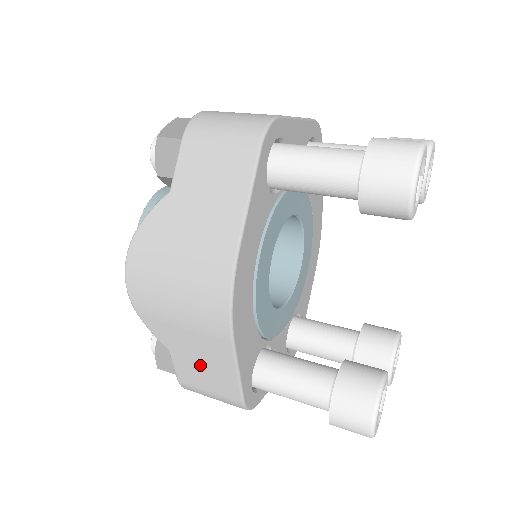
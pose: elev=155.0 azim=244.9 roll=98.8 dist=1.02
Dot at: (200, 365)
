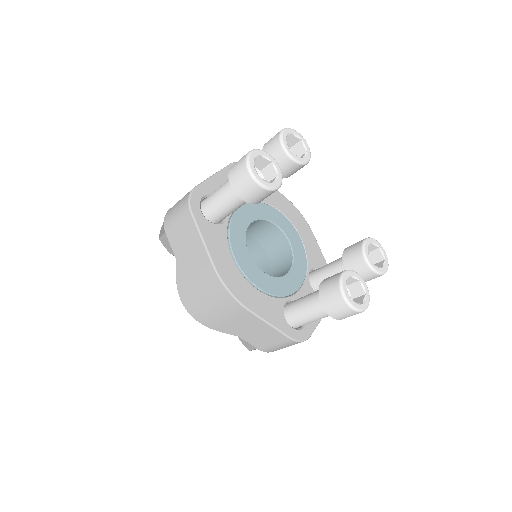
Dot at: (255, 333)
